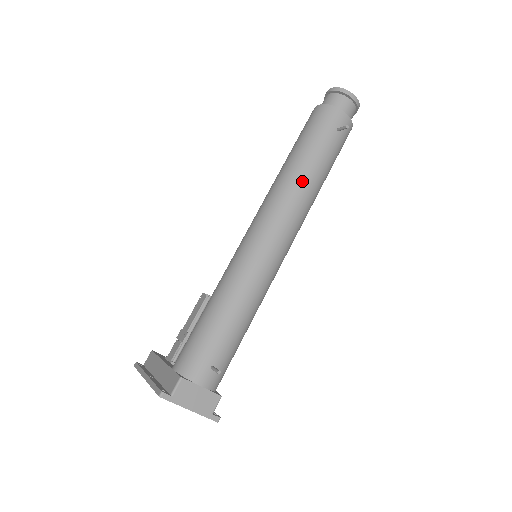
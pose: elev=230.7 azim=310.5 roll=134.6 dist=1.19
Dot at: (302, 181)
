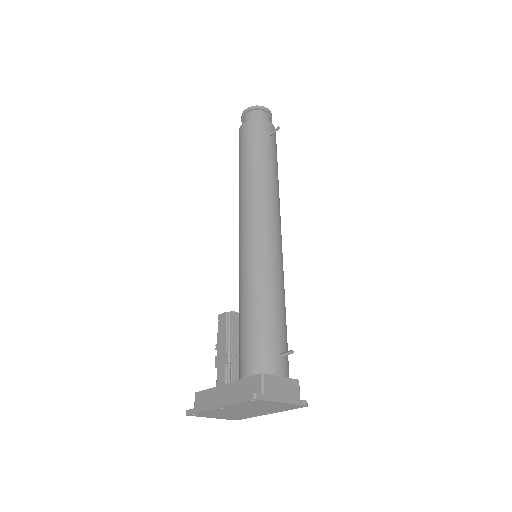
Dot at: (266, 179)
